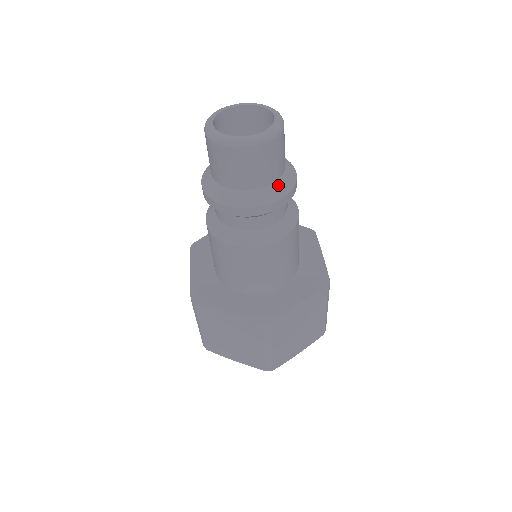
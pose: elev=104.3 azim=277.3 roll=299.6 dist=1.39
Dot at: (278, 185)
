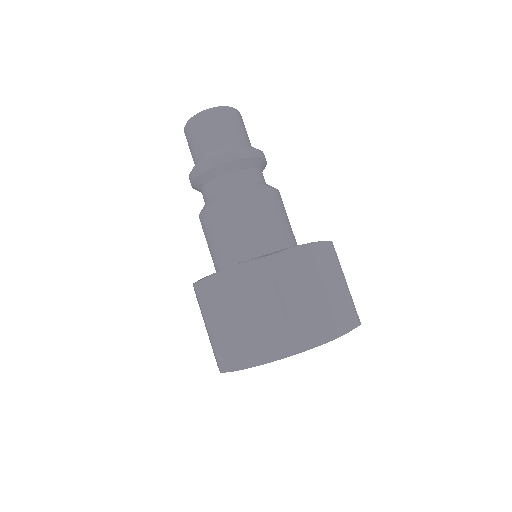
Dot at: (247, 146)
